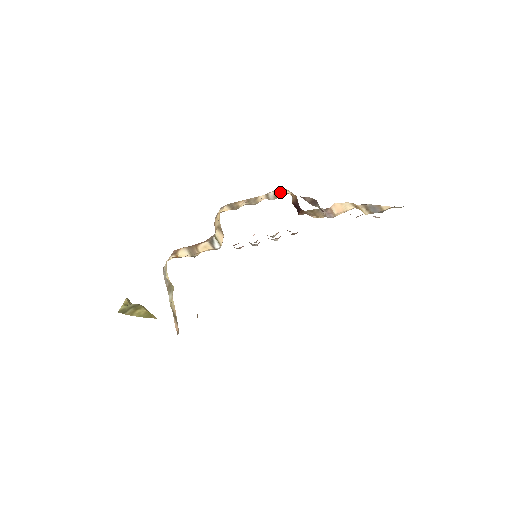
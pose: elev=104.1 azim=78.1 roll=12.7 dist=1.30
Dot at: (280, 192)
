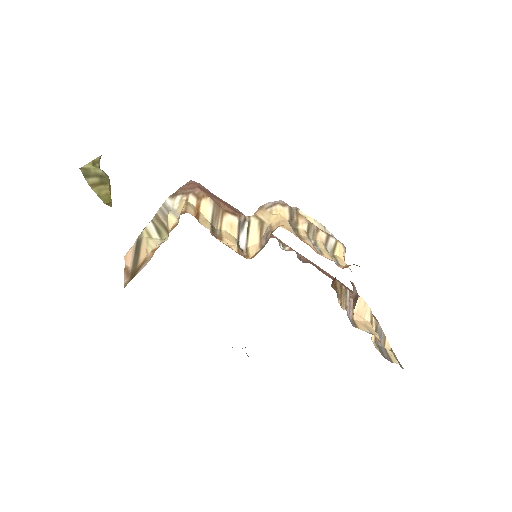
Dot at: (340, 249)
